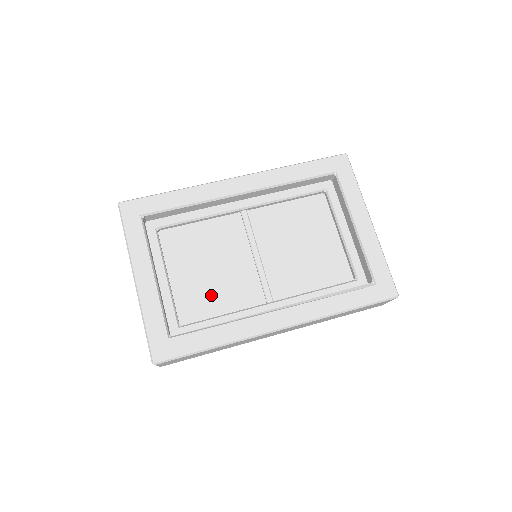
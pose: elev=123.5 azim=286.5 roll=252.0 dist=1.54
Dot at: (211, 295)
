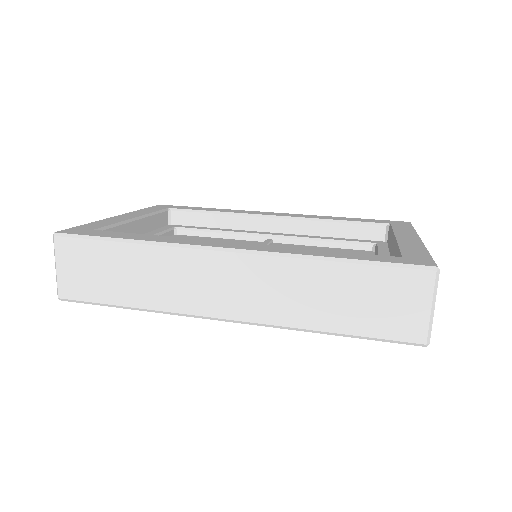
Dot at: occluded
